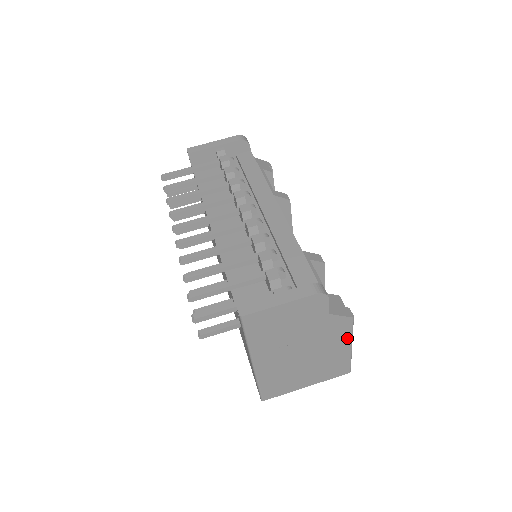
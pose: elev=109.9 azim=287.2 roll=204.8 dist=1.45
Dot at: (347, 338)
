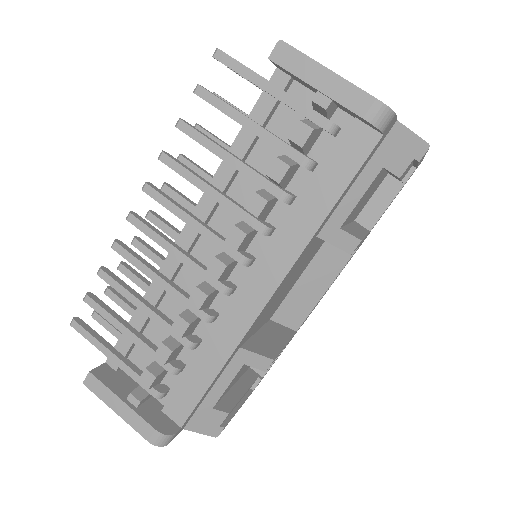
Dot at: occluded
